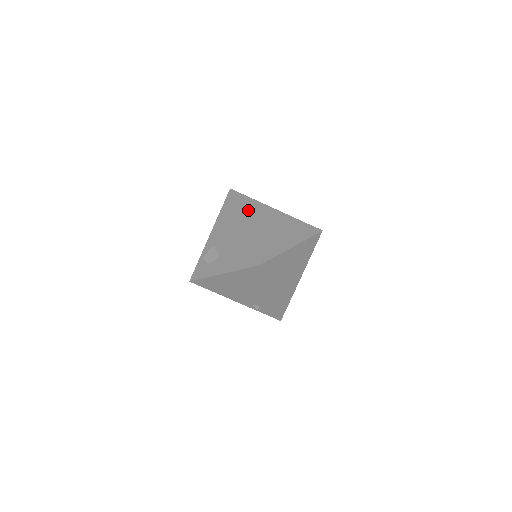
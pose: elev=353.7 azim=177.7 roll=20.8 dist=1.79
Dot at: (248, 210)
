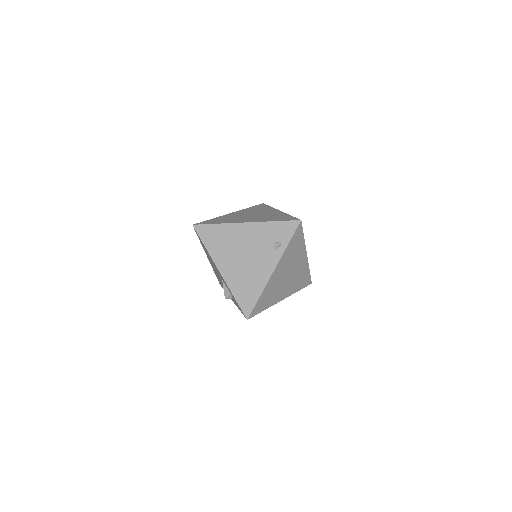
Dot at: occluded
